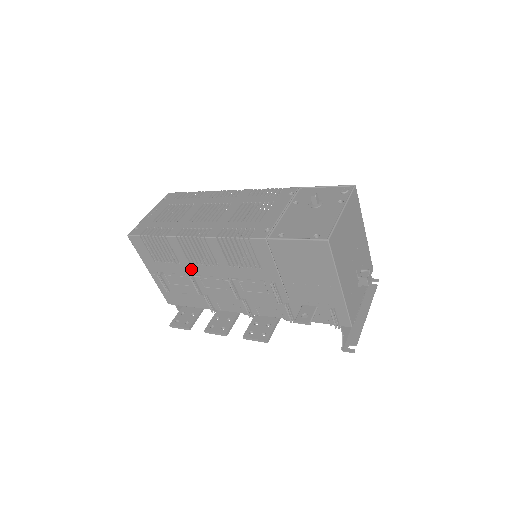
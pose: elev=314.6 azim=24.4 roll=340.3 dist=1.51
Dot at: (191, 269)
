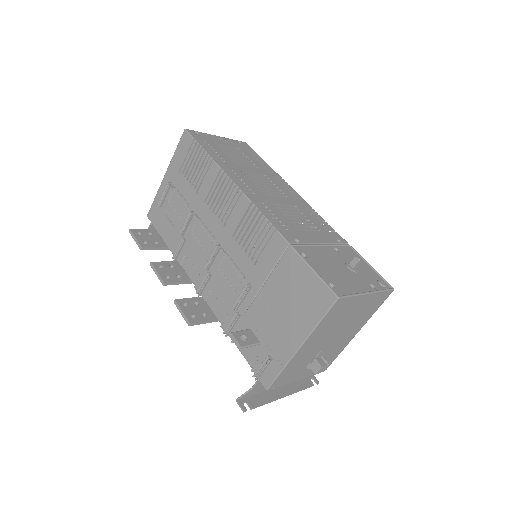
Dot at: (200, 206)
